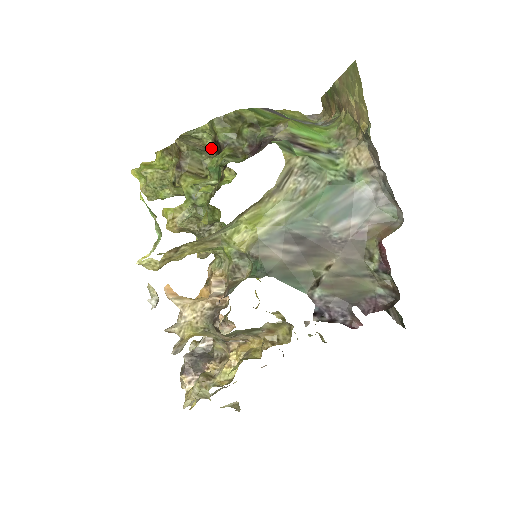
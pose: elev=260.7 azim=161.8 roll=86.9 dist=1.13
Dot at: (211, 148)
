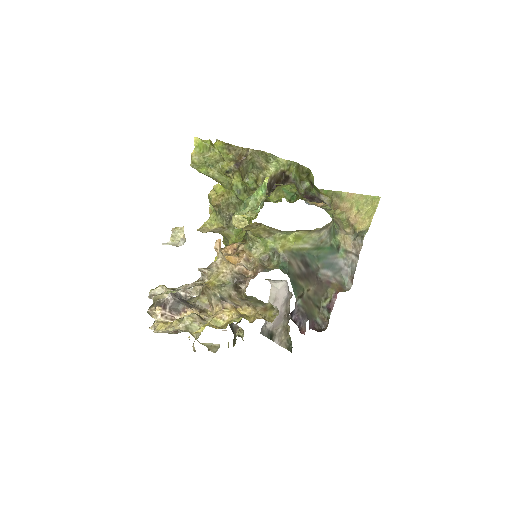
Dot at: (269, 172)
